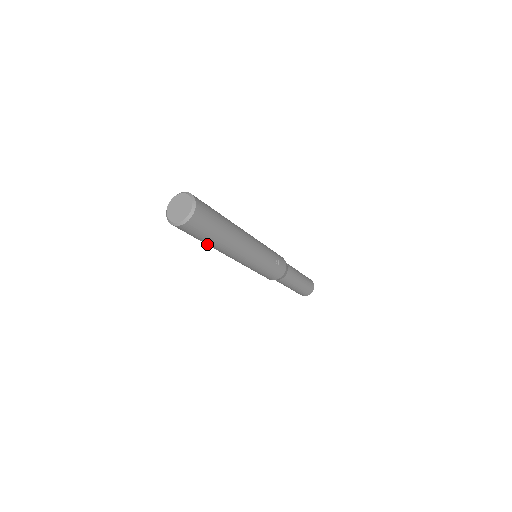
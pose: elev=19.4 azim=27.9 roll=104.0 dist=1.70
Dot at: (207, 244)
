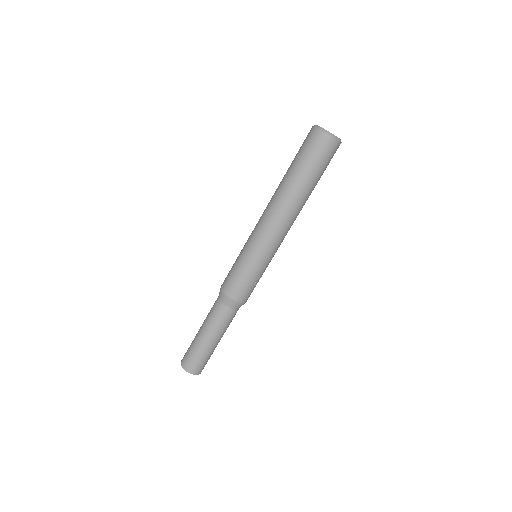
Dot at: (292, 178)
